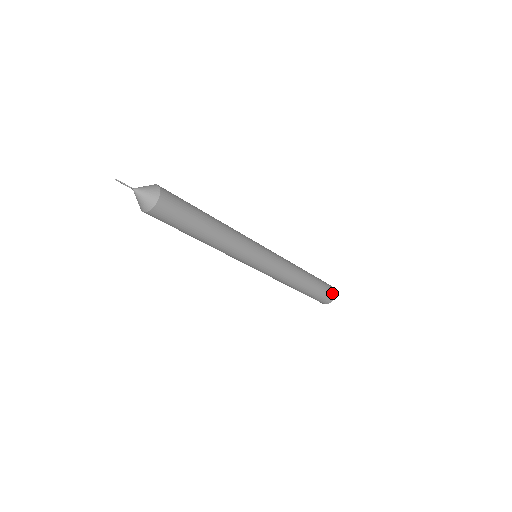
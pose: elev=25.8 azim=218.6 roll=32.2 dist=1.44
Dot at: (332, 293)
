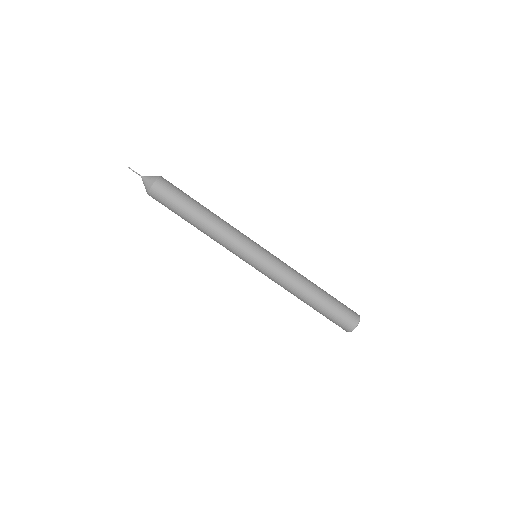
Dot at: (354, 317)
